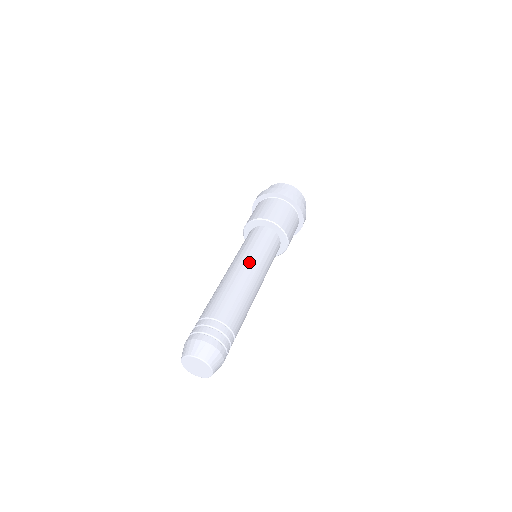
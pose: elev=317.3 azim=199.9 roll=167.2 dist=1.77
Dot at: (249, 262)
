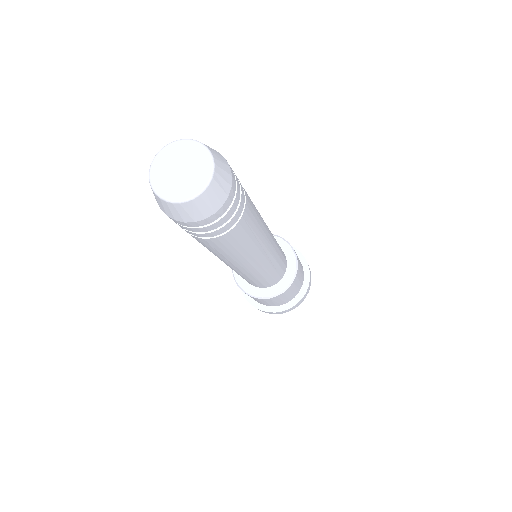
Dot at: occluded
